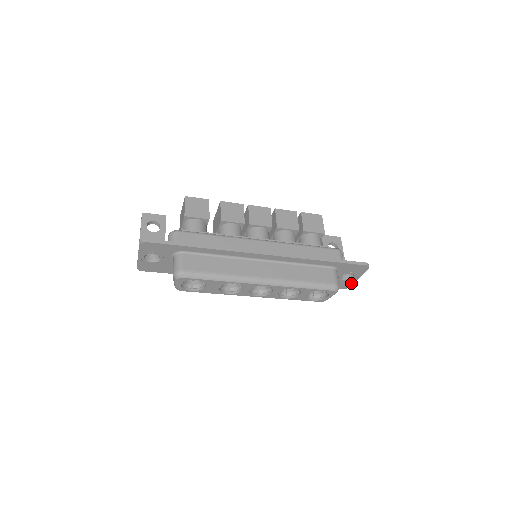
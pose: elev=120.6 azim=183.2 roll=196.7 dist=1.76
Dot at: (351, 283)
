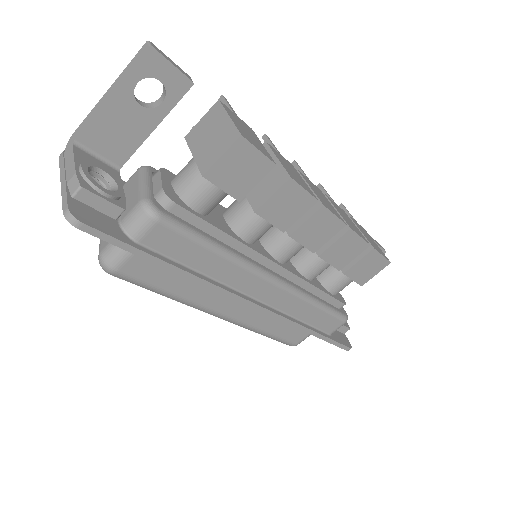
Dot at: occluded
